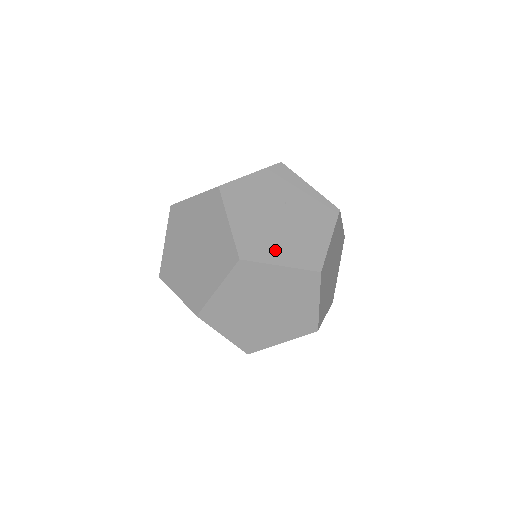
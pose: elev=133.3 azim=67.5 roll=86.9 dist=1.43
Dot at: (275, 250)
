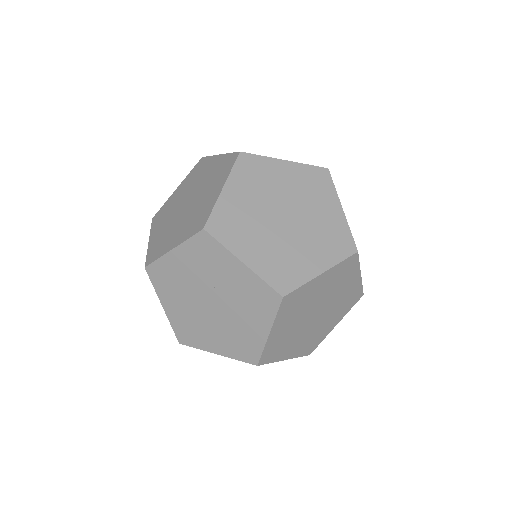
Dot at: (209, 339)
